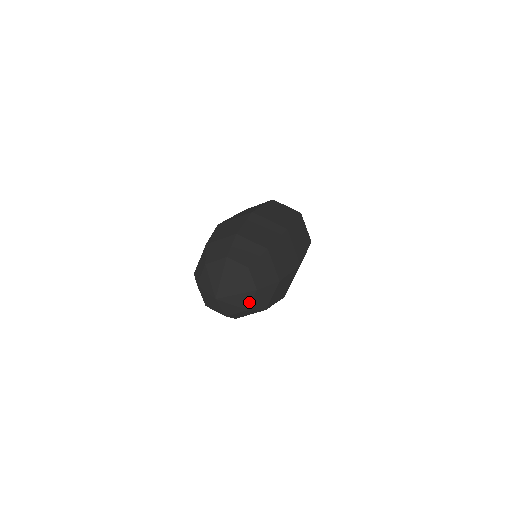
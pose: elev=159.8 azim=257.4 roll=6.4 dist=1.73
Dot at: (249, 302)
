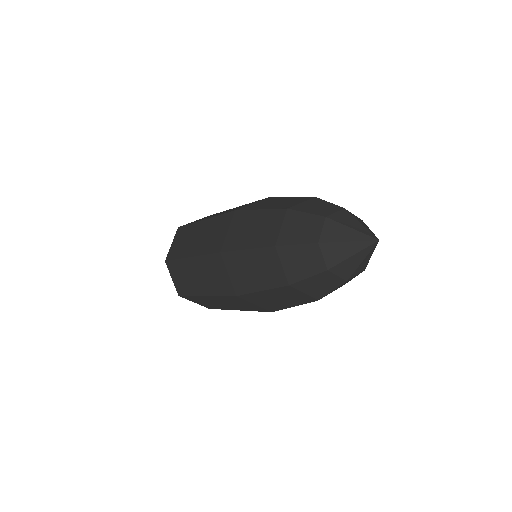
Dot at: occluded
